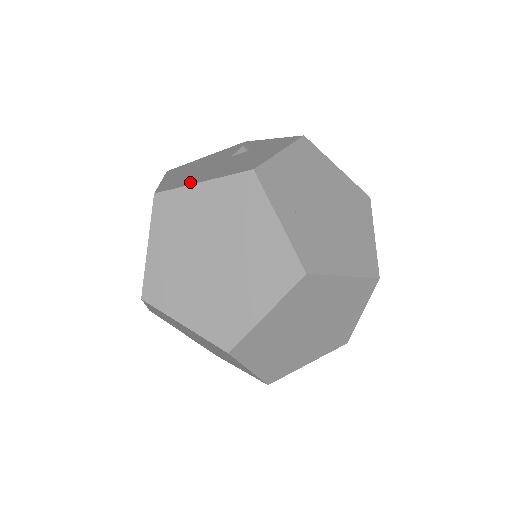
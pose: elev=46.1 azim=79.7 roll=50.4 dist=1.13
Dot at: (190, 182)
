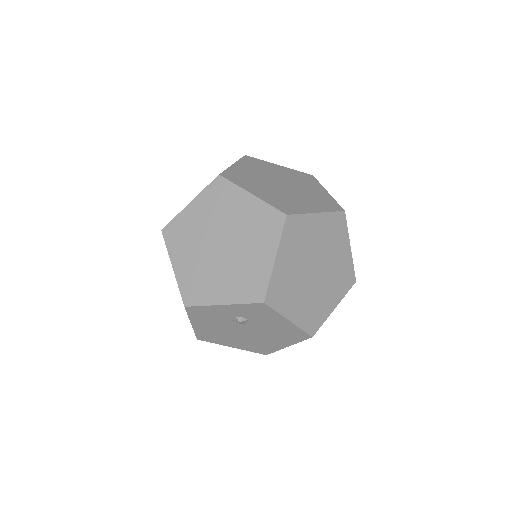
Dot at: occluded
